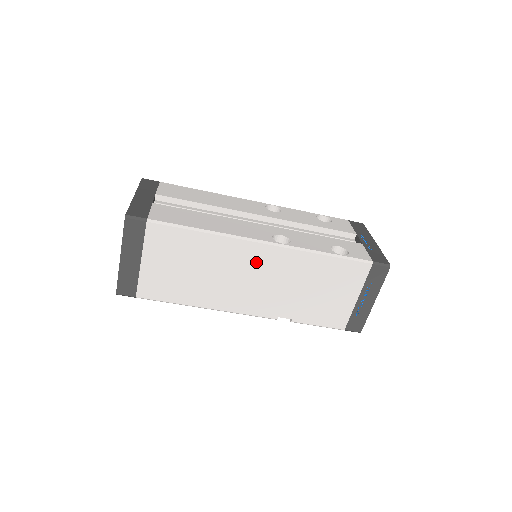
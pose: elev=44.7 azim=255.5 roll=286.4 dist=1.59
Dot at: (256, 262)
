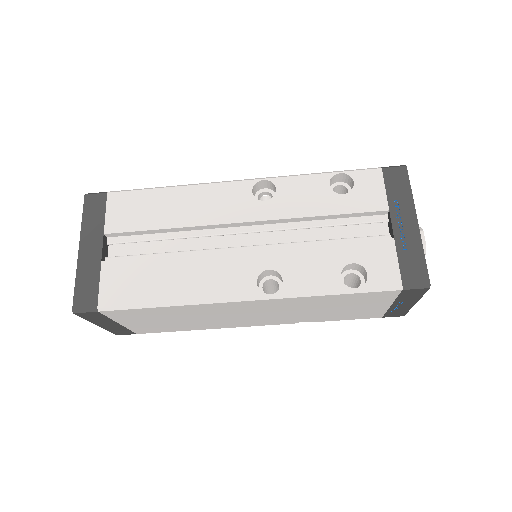
Dot at: (245, 308)
